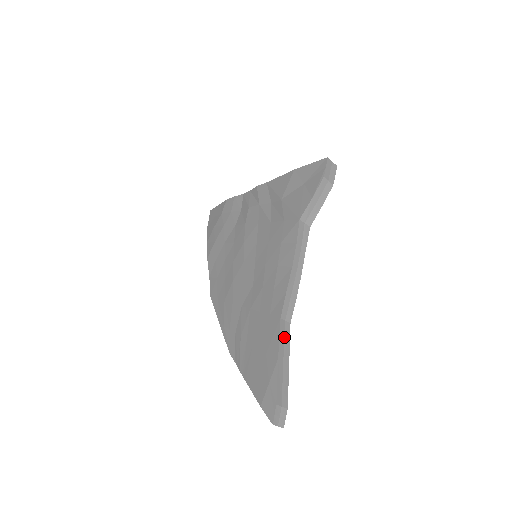
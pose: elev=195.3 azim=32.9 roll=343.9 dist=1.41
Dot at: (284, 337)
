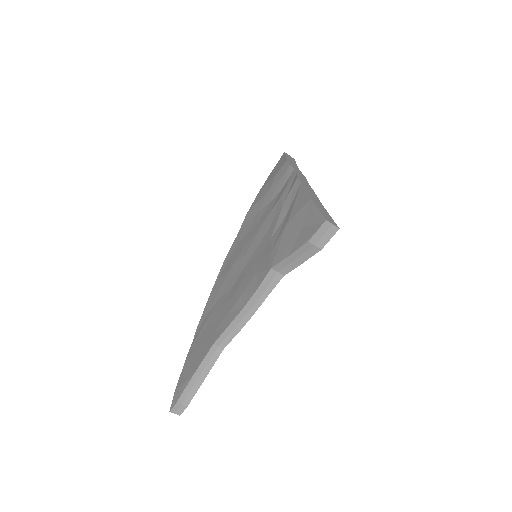
Dot at: (210, 358)
